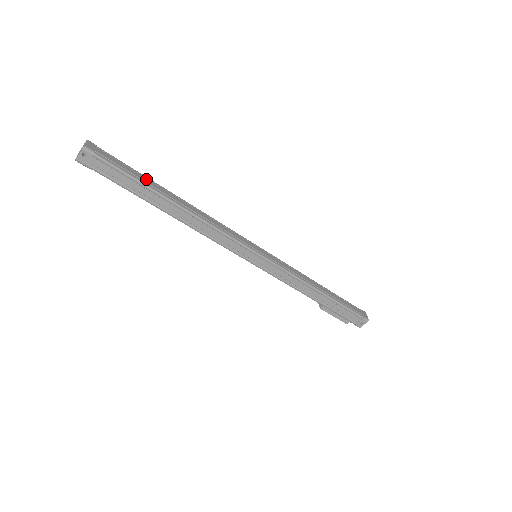
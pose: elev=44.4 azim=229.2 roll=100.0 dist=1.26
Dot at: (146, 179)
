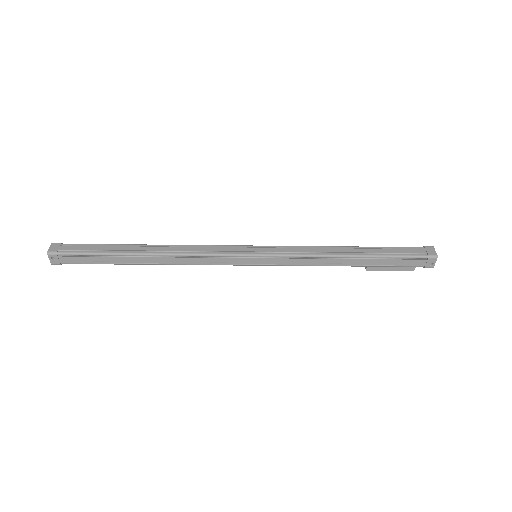
Dot at: (112, 247)
